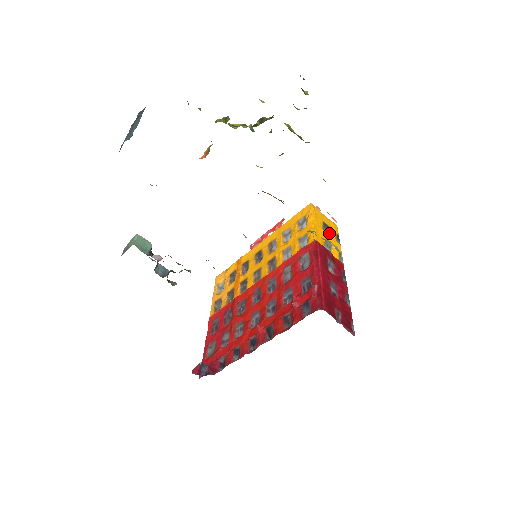
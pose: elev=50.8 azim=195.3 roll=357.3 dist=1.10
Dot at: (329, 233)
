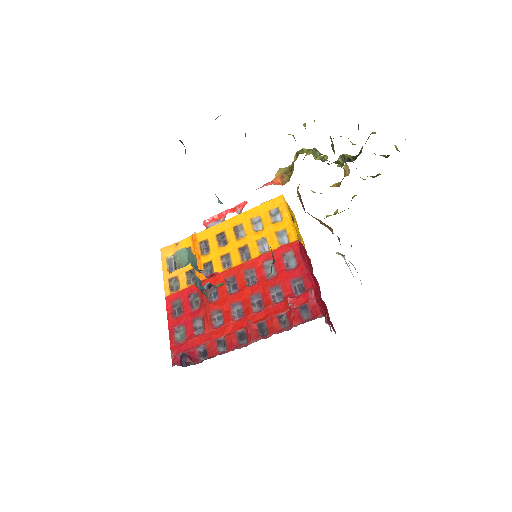
Dot at: occluded
